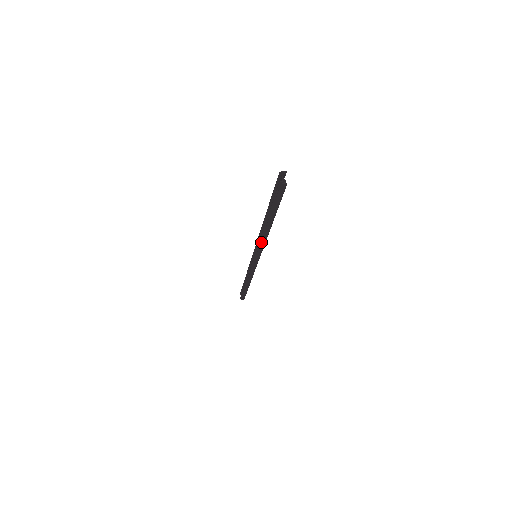
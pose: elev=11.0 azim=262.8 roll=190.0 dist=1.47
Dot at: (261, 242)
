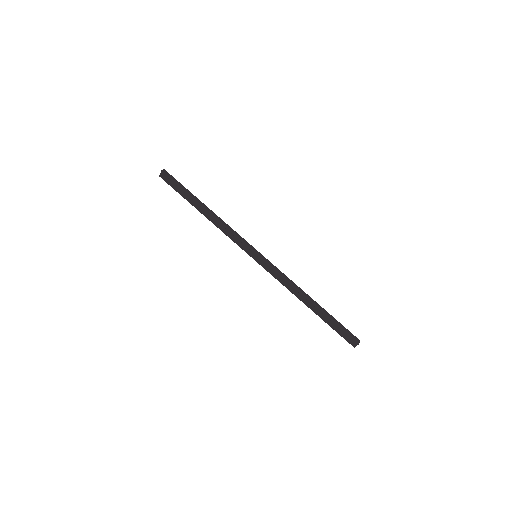
Dot at: occluded
